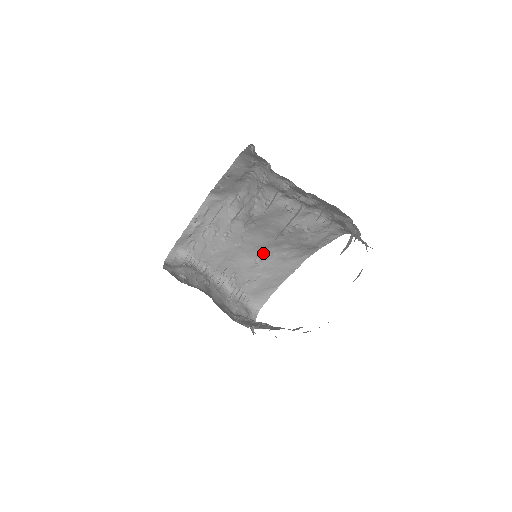
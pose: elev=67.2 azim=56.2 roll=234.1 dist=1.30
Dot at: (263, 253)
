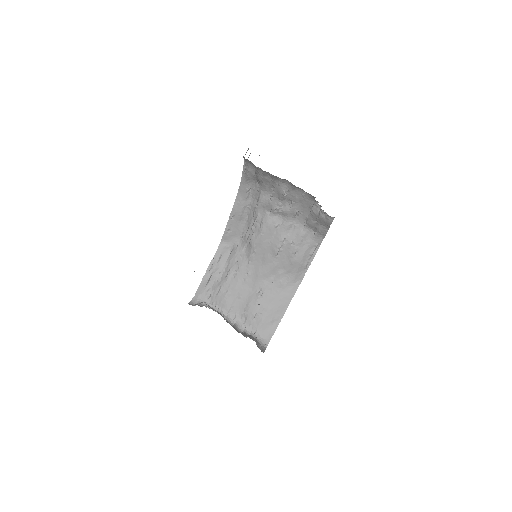
Dot at: (264, 284)
